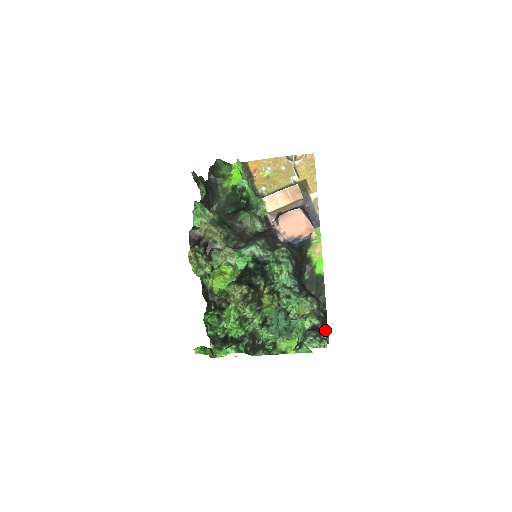
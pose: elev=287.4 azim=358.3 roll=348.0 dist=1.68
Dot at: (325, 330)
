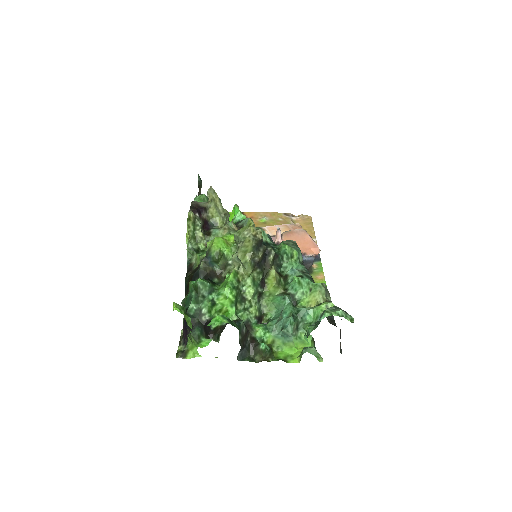
Dot at: occluded
